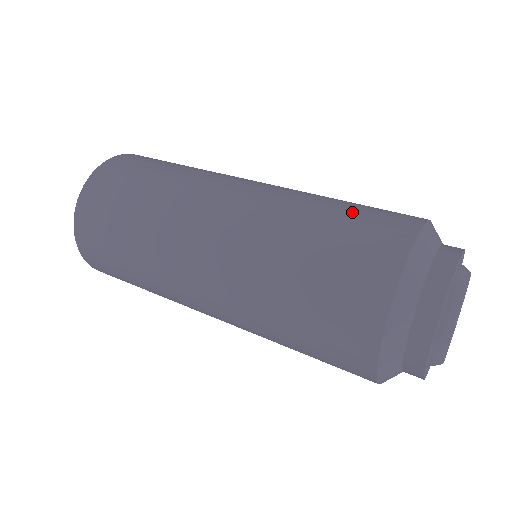
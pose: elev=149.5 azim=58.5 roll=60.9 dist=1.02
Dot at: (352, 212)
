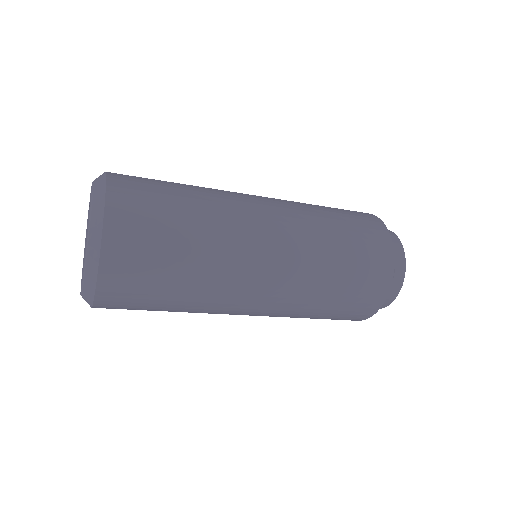
Dot at: occluded
